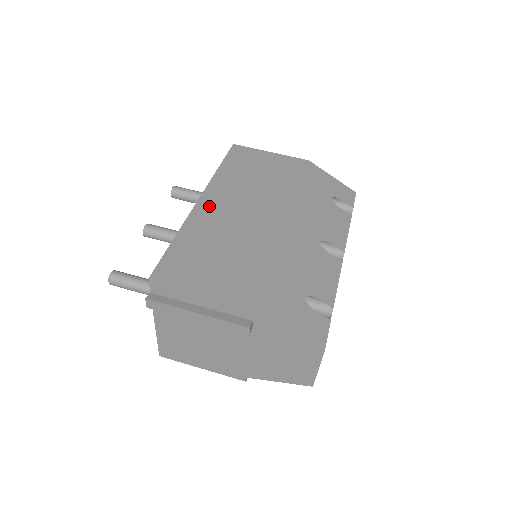
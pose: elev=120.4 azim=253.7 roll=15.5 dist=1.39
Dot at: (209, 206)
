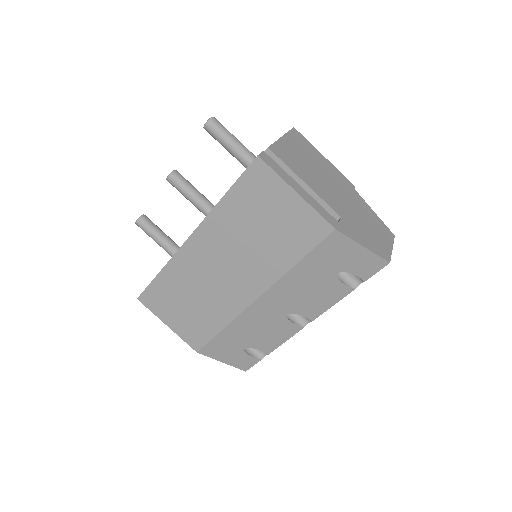
Dot at: (195, 251)
